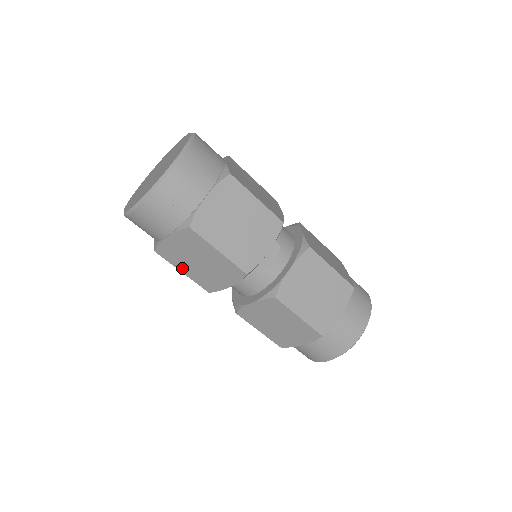
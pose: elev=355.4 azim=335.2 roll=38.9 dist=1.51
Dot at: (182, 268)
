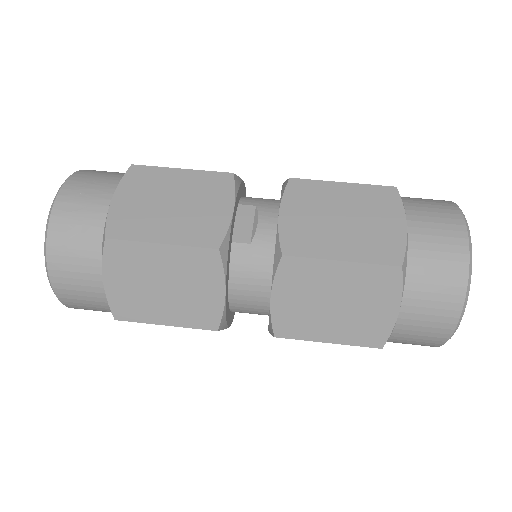
Dot at: (158, 318)
